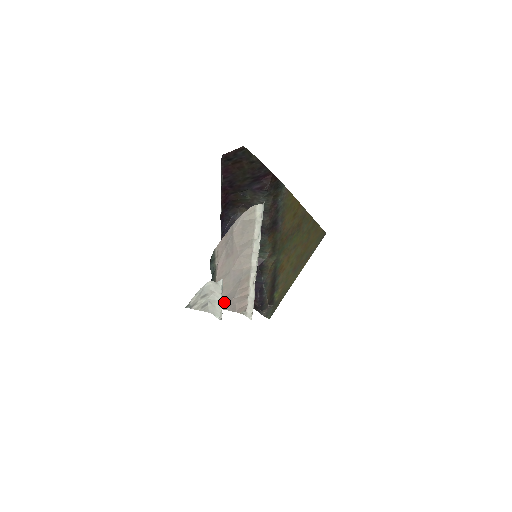
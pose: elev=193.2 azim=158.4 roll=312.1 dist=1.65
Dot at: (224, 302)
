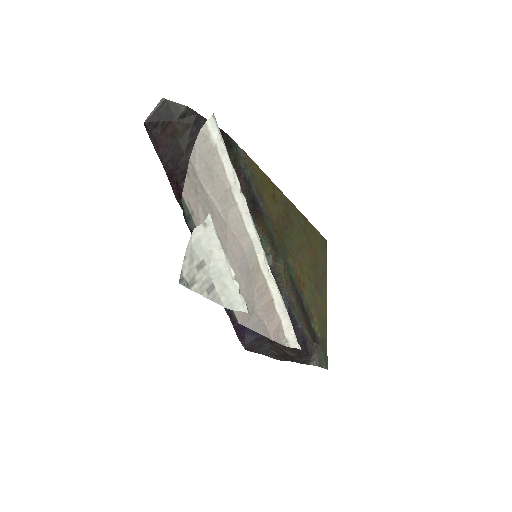
Dot at: (245, 314)
